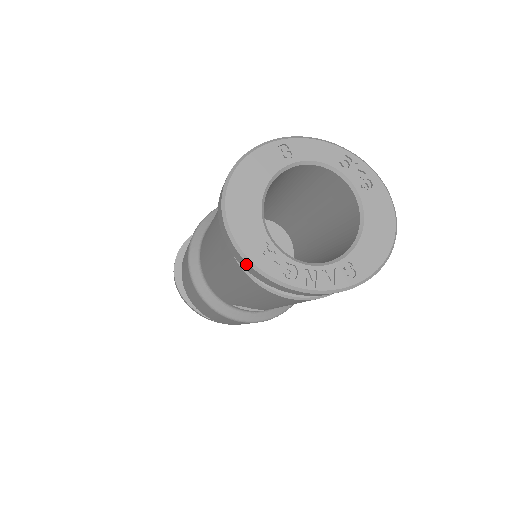
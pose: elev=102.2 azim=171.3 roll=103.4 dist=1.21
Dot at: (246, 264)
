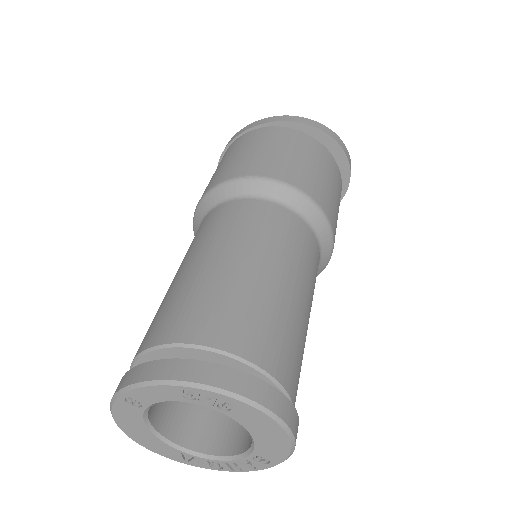
Dot at: occluded
